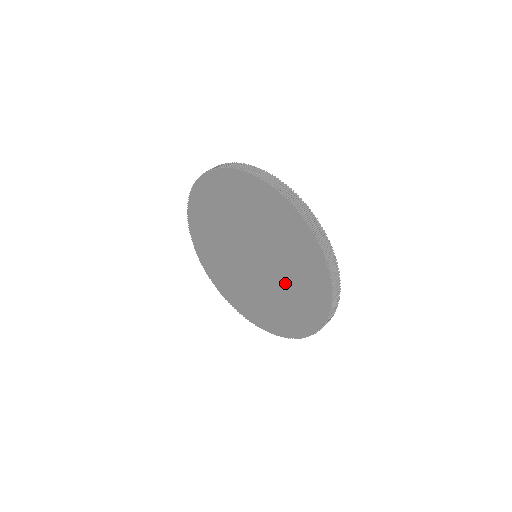
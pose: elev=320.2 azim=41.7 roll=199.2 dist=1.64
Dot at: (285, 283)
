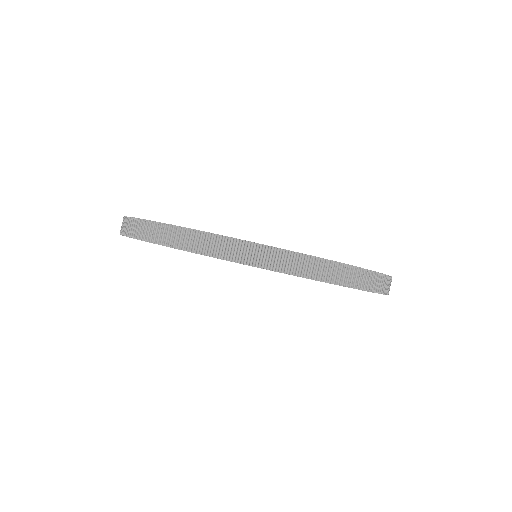
Dot at: occluded
